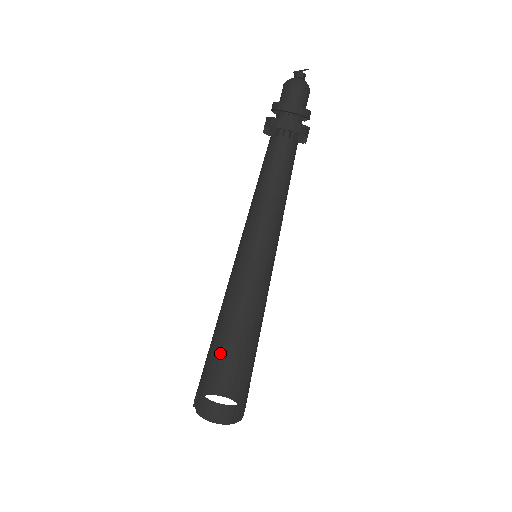
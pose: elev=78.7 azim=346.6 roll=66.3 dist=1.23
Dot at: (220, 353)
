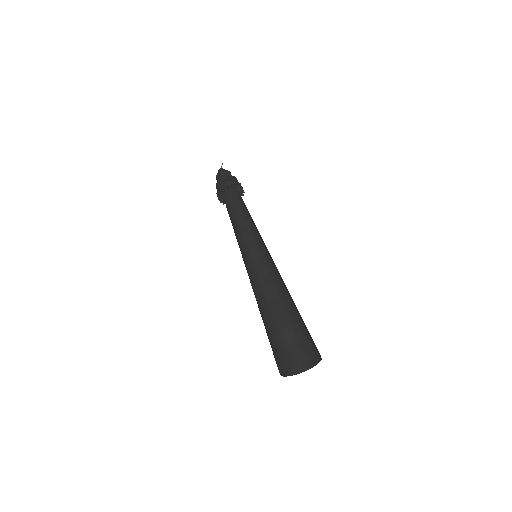
Dot at: (270, 313)
